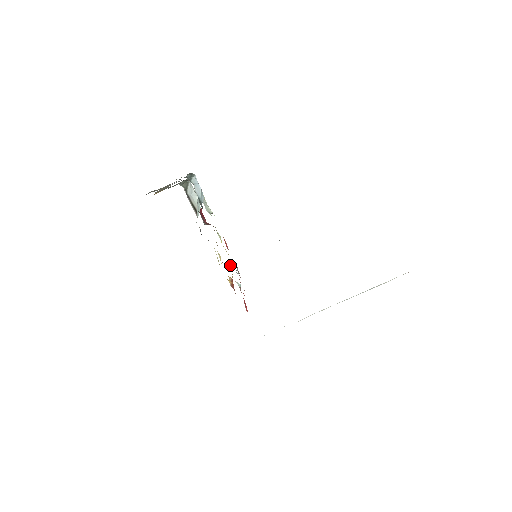
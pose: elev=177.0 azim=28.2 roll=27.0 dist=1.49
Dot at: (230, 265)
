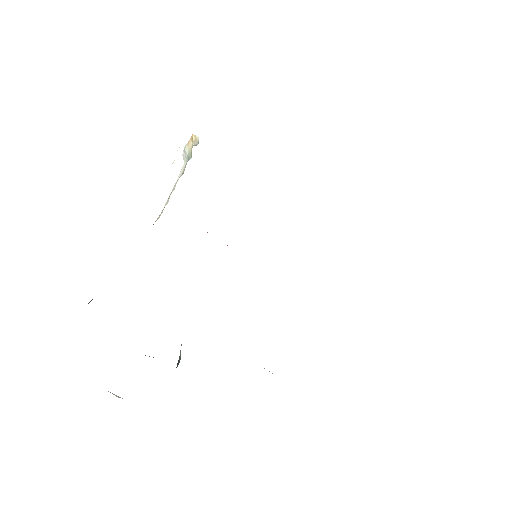
Dot at: occluded
